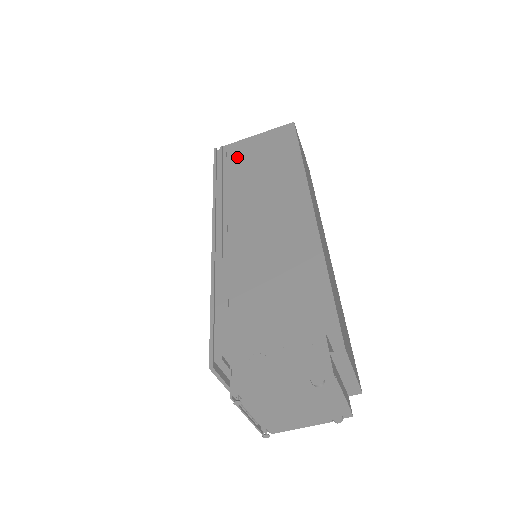
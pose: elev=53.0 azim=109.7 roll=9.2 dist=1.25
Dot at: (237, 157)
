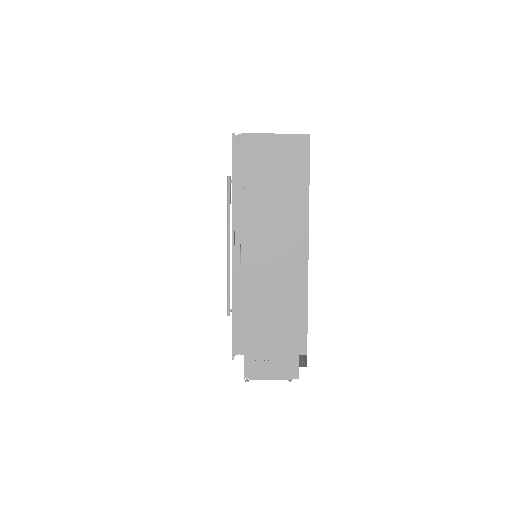
Dot at: (255, 160)
